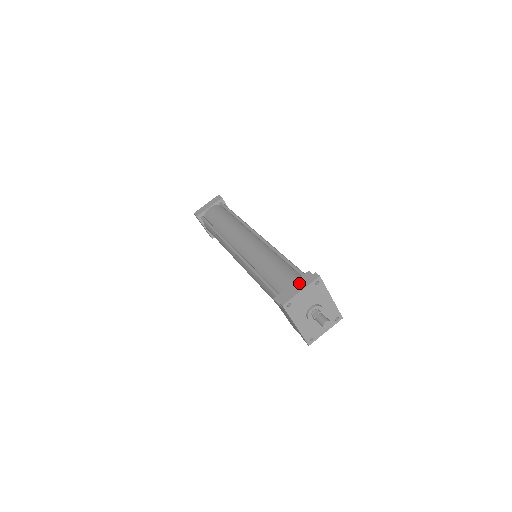
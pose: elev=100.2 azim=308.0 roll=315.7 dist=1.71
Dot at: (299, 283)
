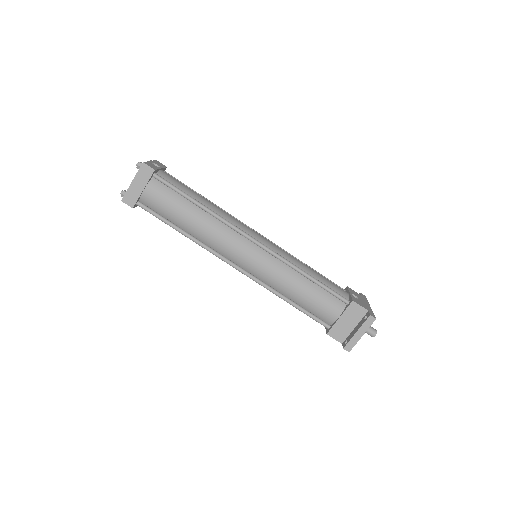
Dot at: (348, 316)
